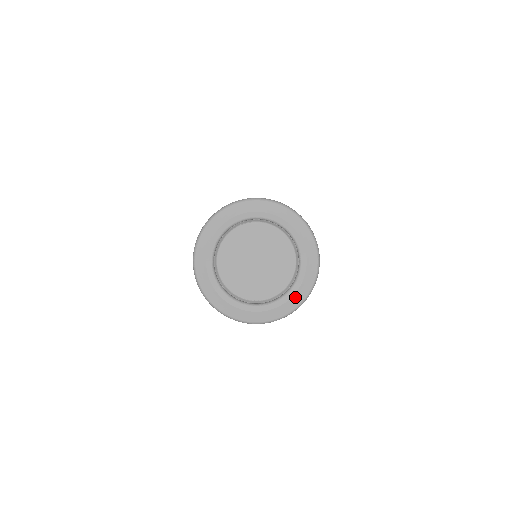
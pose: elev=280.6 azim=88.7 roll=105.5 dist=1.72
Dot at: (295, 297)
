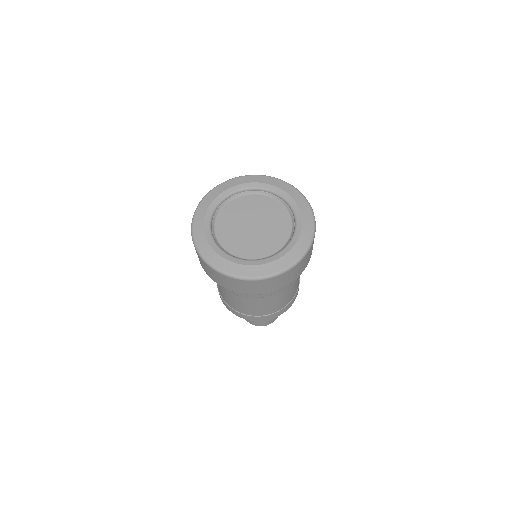
Dot at: (255, 268)
